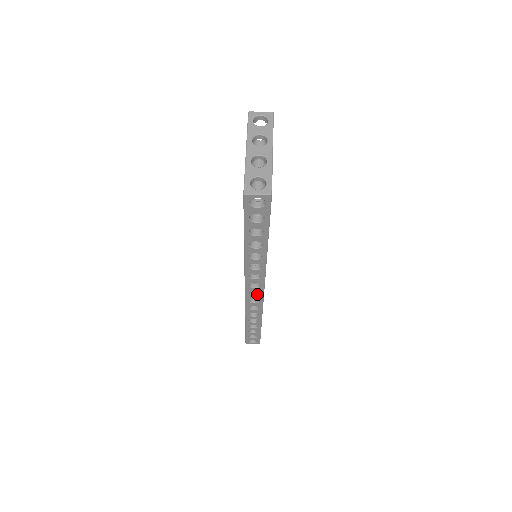
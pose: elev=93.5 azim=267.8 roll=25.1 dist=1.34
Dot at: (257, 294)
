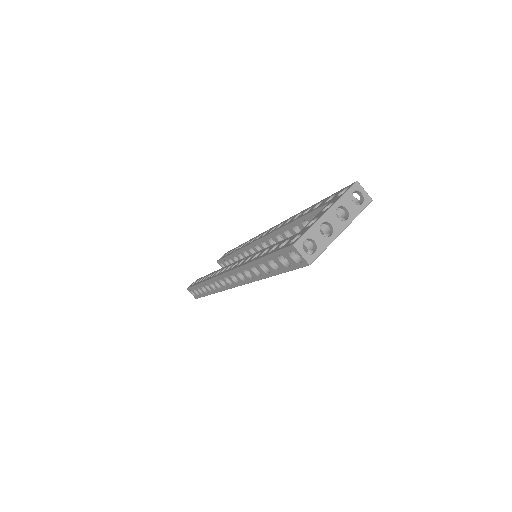
Dot at: (230, 282)
